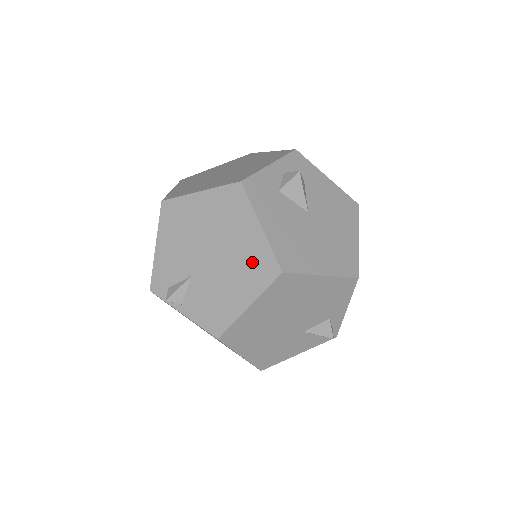
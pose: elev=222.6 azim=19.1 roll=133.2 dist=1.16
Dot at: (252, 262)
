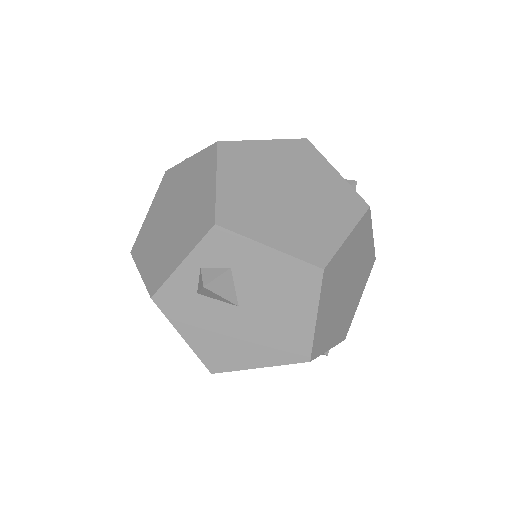
Dot at: occluded
